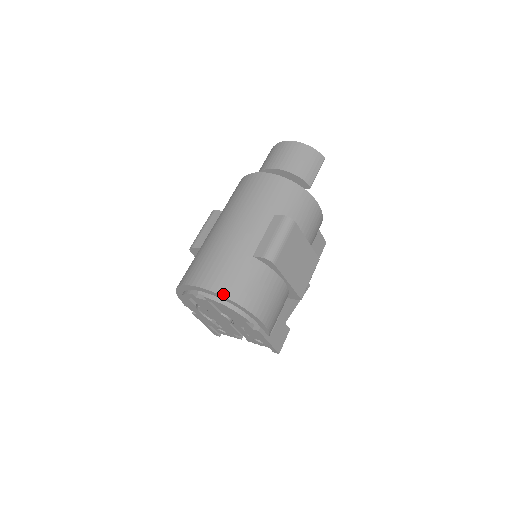
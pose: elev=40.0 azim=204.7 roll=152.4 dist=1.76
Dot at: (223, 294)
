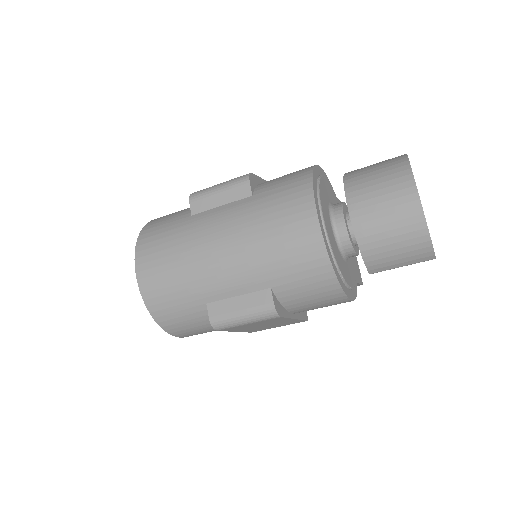
Dot at: (149, 308)
